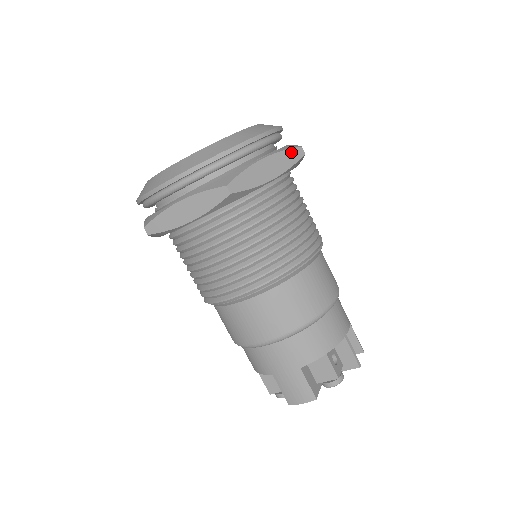
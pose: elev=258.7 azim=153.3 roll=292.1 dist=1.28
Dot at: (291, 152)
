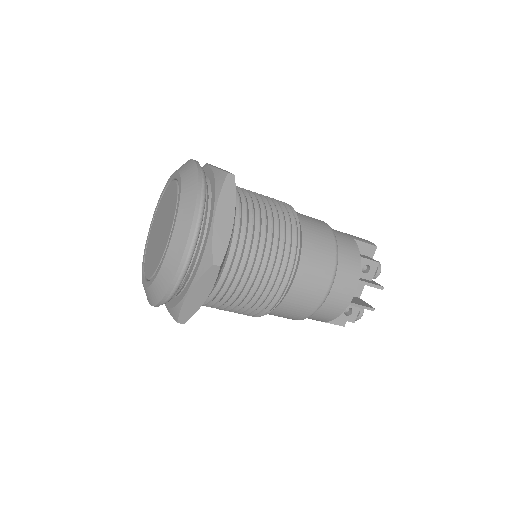
Dot at: (207, 275)
